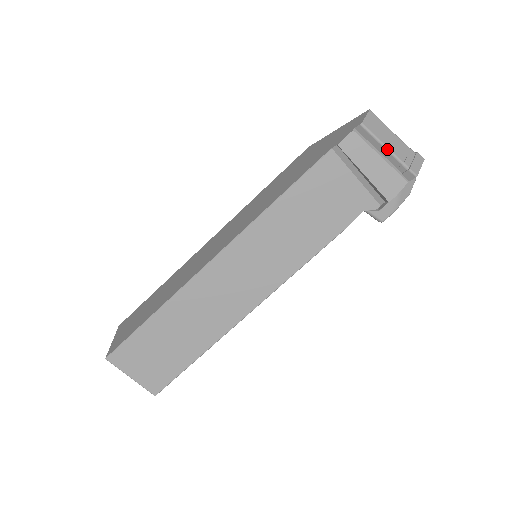
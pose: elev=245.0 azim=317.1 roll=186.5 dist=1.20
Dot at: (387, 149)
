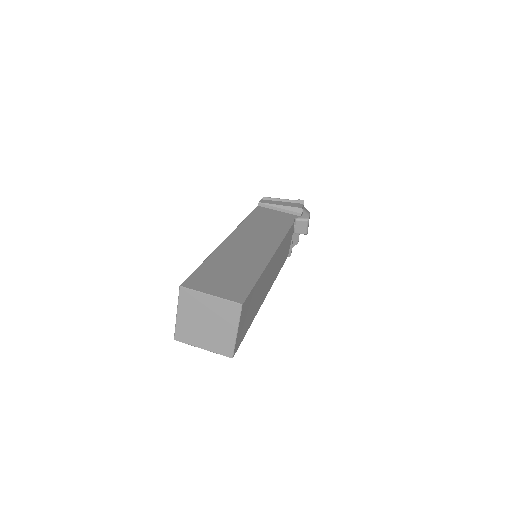
Dot at: (282, 199)
